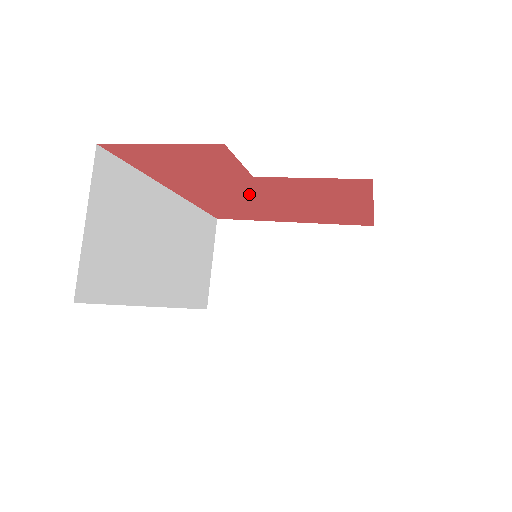
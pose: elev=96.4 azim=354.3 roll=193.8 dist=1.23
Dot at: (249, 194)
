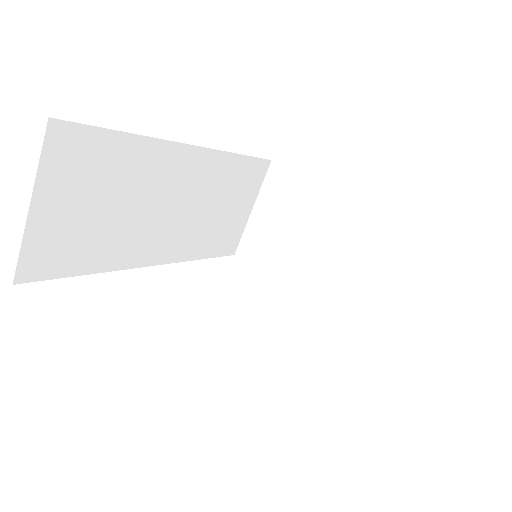
Dot at: occluded
